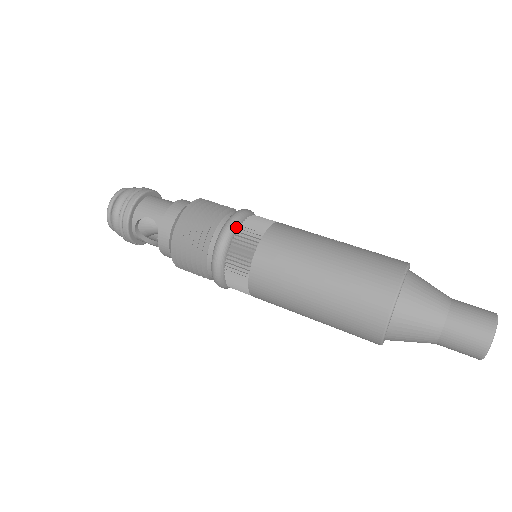
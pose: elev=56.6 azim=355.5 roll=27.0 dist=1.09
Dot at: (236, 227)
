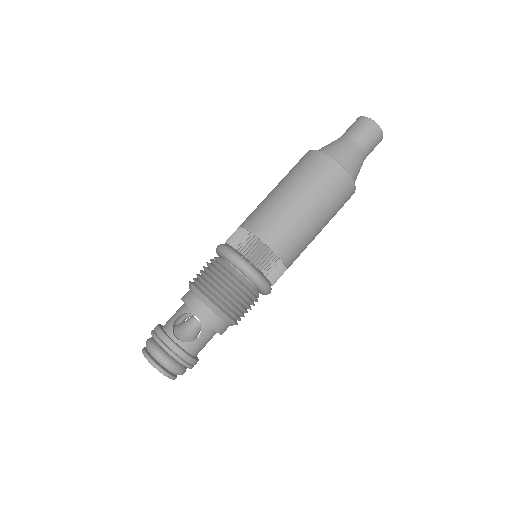
Dot at: (224, 244)
